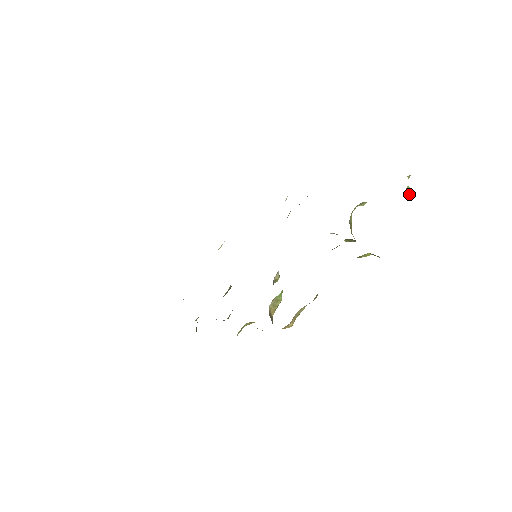
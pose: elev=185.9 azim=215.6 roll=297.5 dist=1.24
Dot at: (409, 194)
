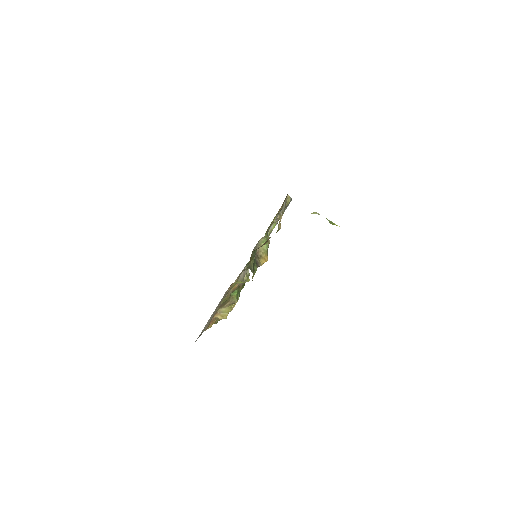
Dot at: (333, 224)
